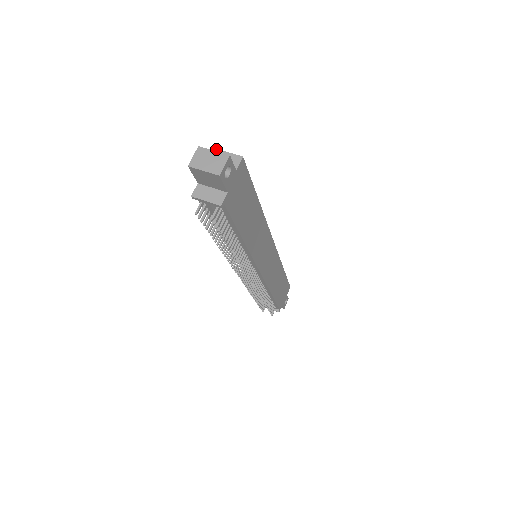
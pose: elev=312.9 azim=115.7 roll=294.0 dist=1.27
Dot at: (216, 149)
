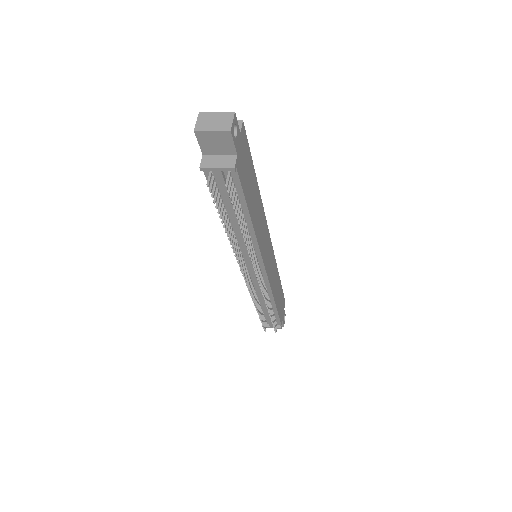
Dot at: occluded
